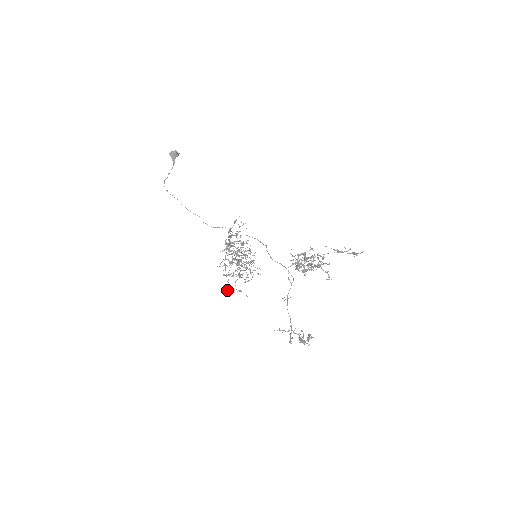
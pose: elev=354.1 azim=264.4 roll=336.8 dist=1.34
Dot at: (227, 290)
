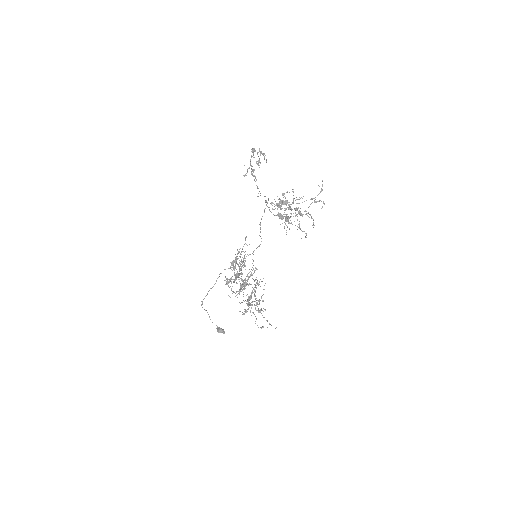
Dot at: occluded
